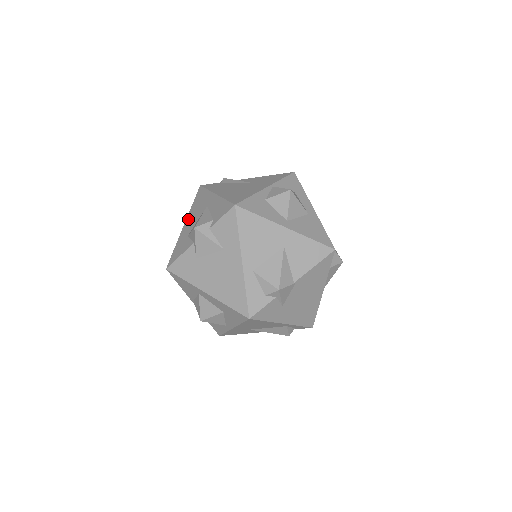
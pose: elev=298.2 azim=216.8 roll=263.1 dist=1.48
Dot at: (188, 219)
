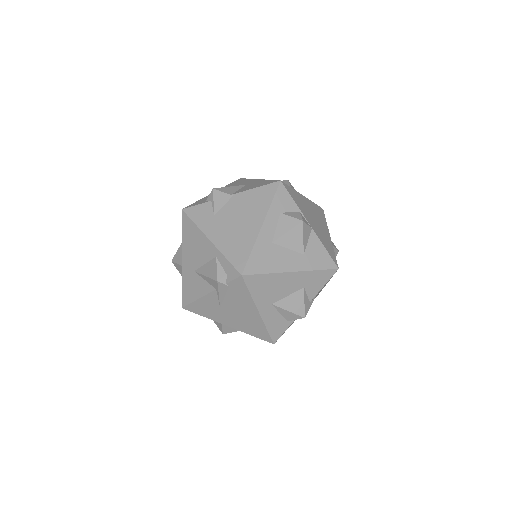
Dot at: occluded
